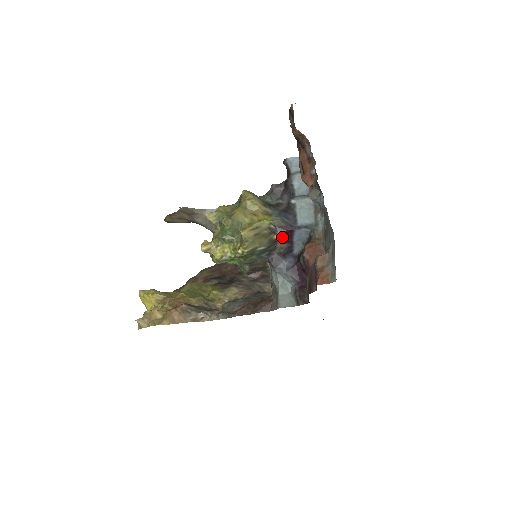
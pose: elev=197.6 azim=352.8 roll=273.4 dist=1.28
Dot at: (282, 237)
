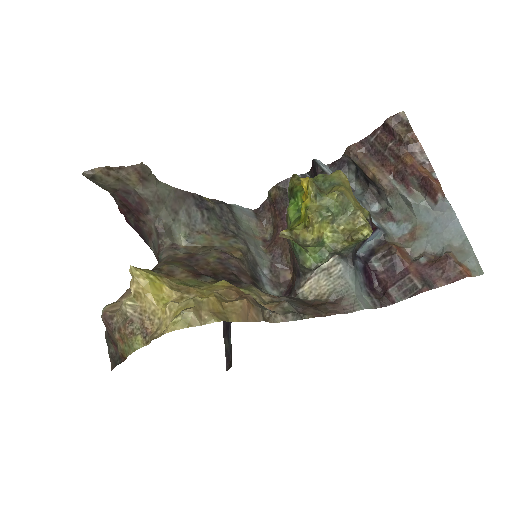
Dot at: occluded
